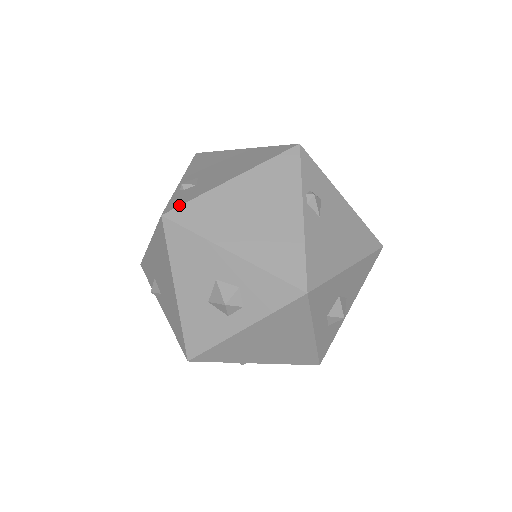
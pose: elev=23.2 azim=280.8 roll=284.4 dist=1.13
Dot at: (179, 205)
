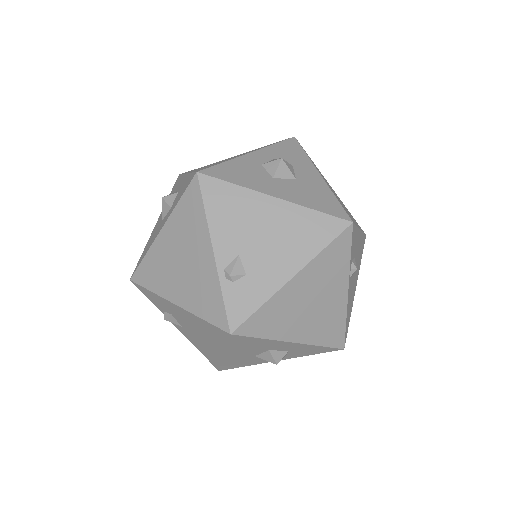
Dot at: (246, 319)
